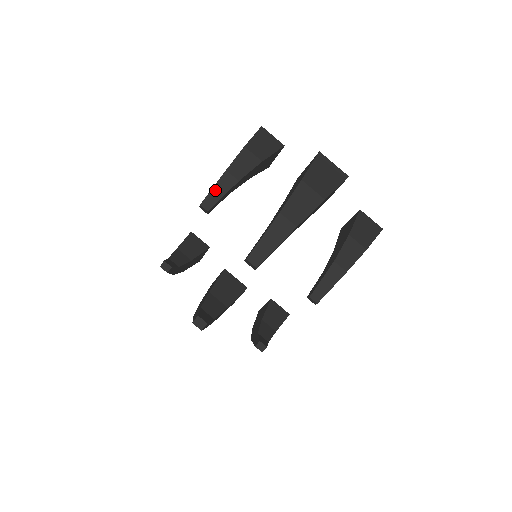
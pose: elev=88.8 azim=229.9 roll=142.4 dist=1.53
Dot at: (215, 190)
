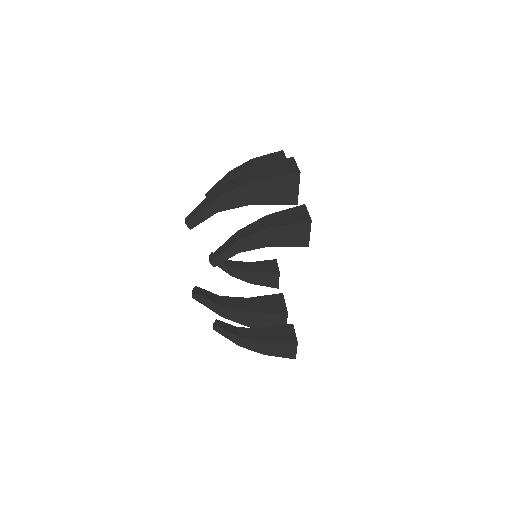
Dot at: (216, 185)
